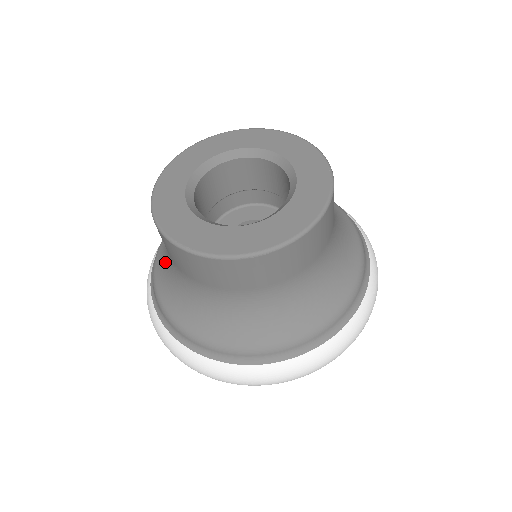
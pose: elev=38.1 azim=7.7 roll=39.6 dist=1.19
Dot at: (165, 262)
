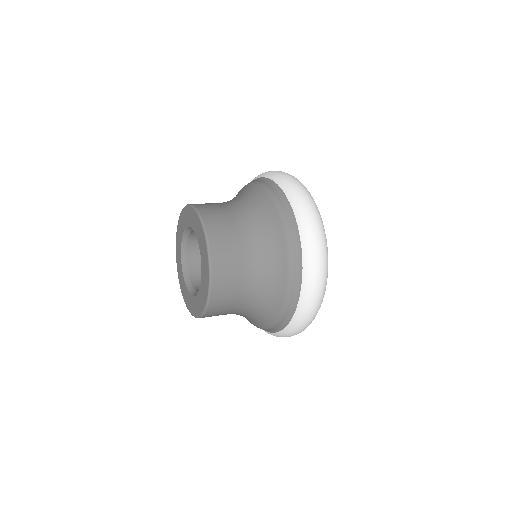
Dot at: occluded
